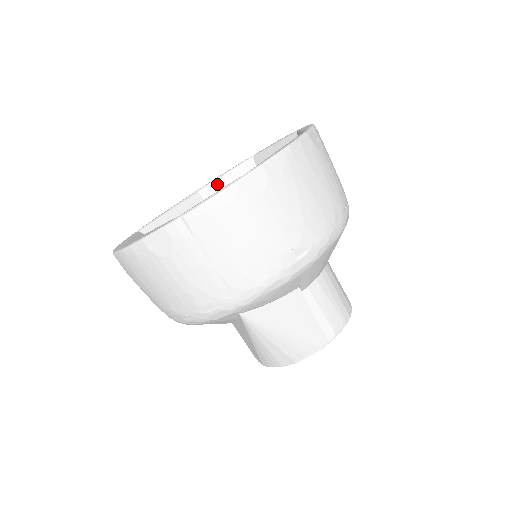
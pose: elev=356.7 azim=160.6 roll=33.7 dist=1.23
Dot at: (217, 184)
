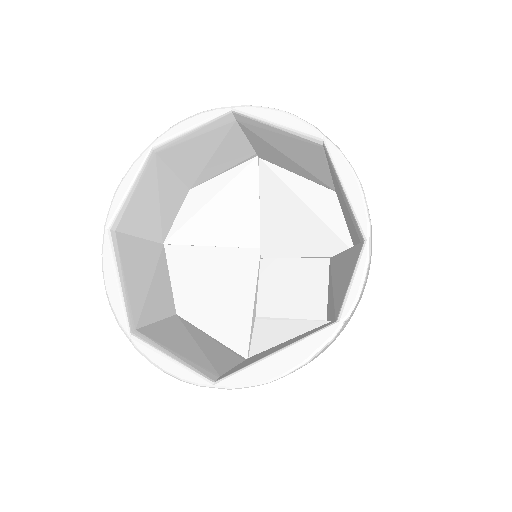
Dot at: (127, 206)
